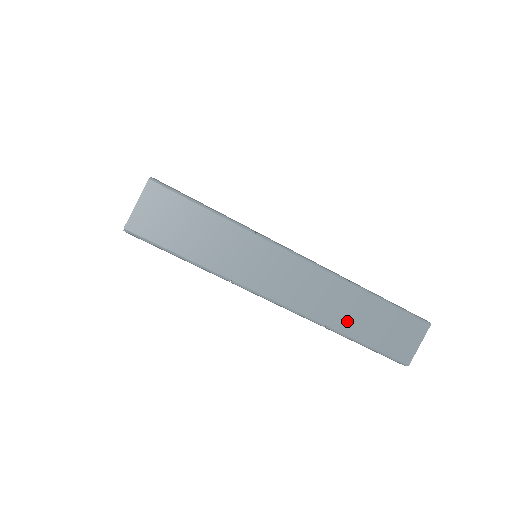
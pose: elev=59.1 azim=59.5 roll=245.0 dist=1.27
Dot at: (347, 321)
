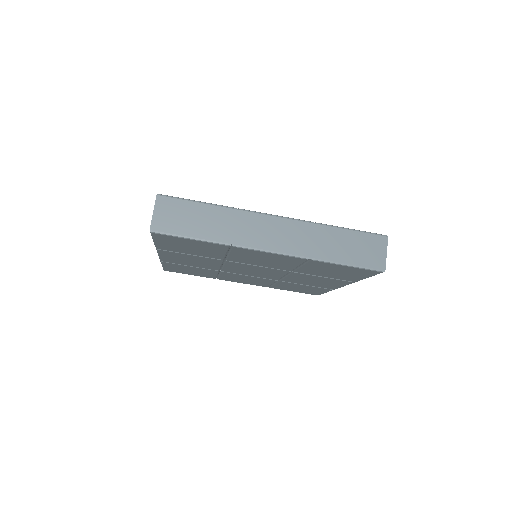
Dot at: (324, 250)
